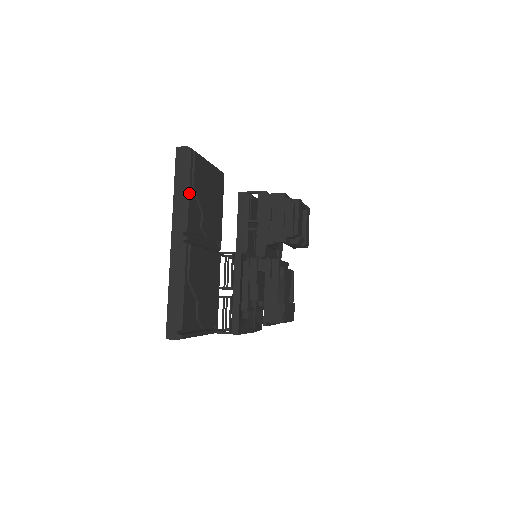
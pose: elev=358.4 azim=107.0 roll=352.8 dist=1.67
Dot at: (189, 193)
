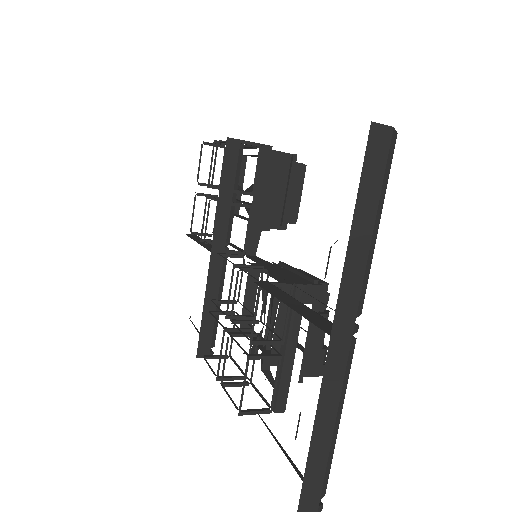
Dot at: (376, 234)
